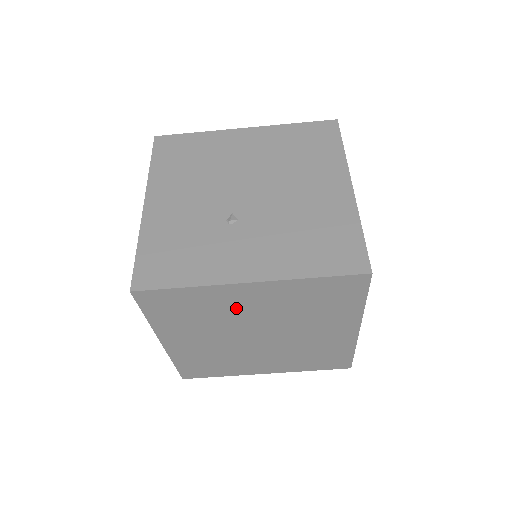
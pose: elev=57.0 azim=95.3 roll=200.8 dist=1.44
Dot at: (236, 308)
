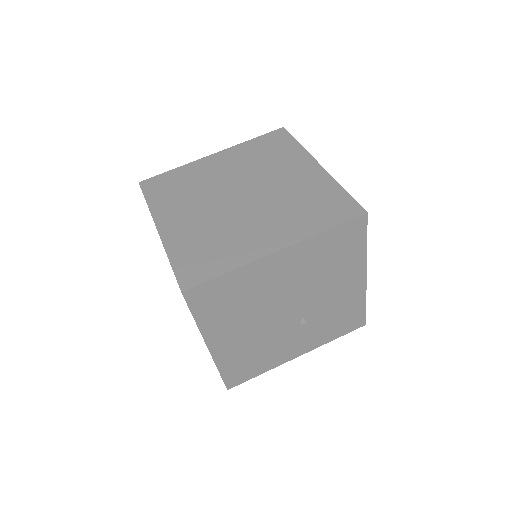
Dot at: (211, 175)
